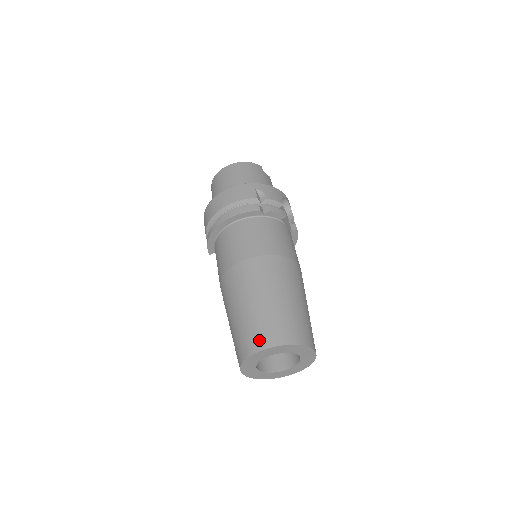
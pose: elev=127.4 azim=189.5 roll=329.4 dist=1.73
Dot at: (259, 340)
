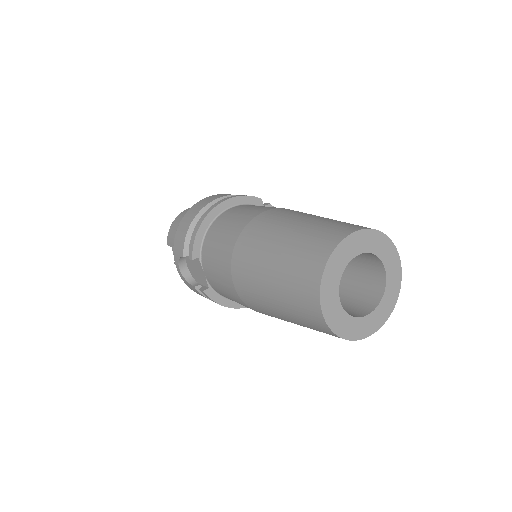
Dot at: (344, 228)
